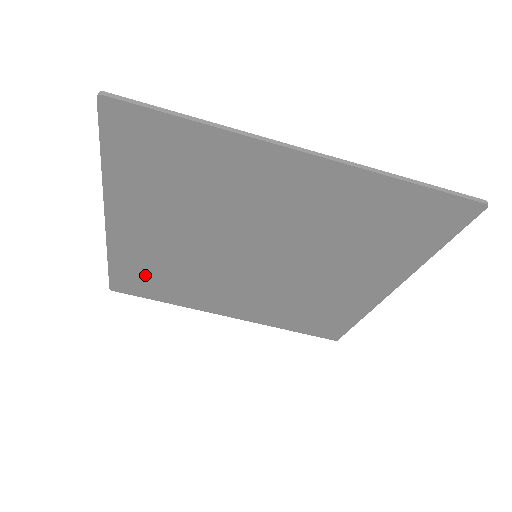
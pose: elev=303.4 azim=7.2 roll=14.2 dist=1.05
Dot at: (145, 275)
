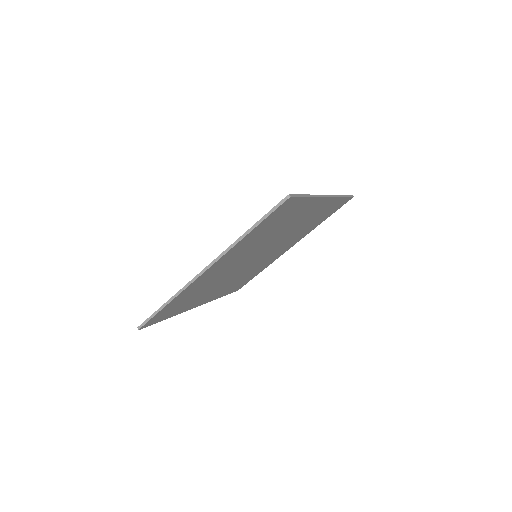
Dot at: (181, 302)
